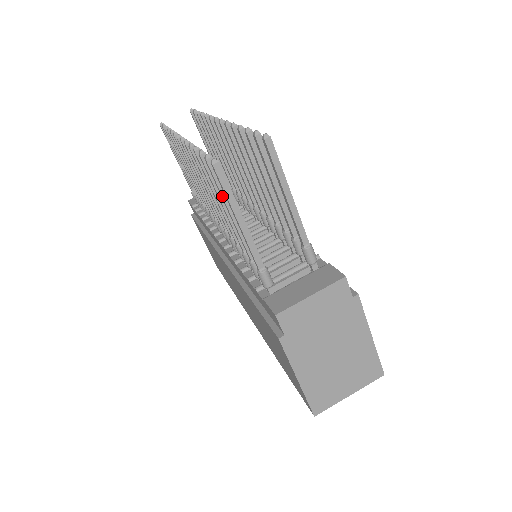
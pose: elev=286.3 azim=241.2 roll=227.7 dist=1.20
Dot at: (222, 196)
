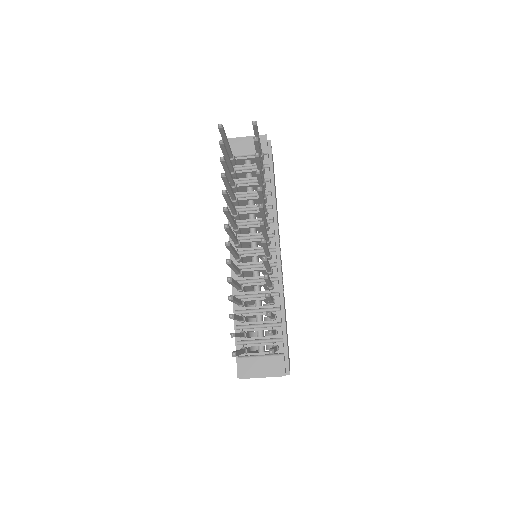
Dot at: occluded
